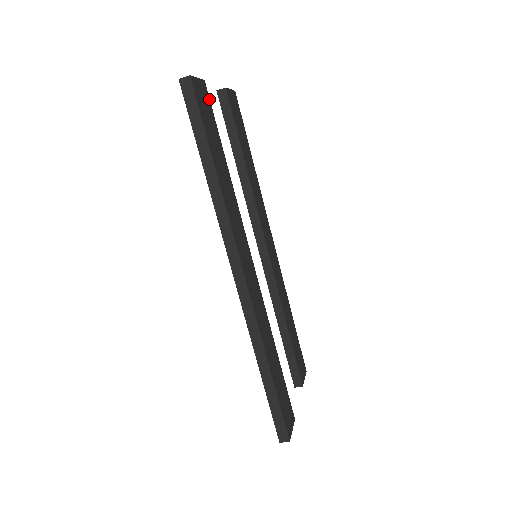
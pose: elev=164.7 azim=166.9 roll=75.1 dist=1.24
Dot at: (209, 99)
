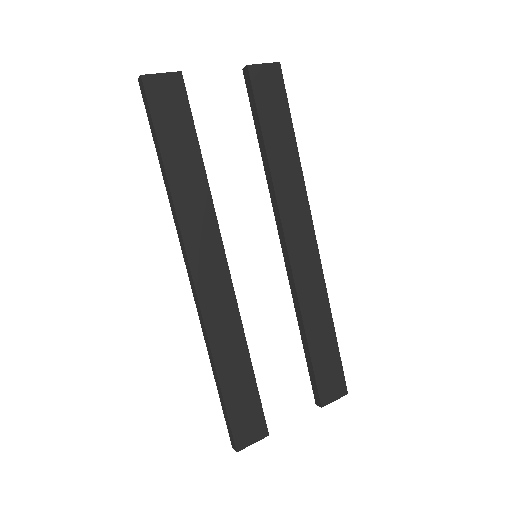
Dot at: (185, 91)
